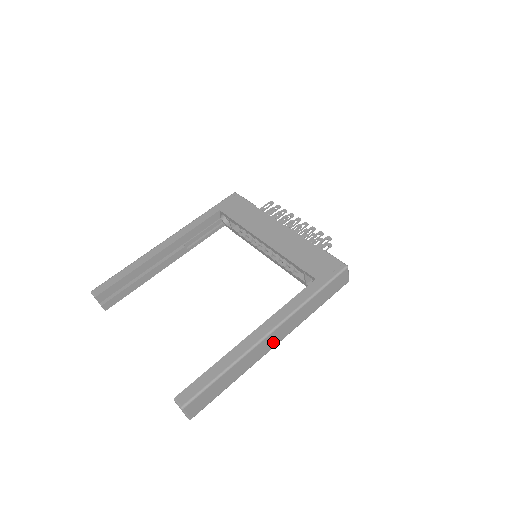
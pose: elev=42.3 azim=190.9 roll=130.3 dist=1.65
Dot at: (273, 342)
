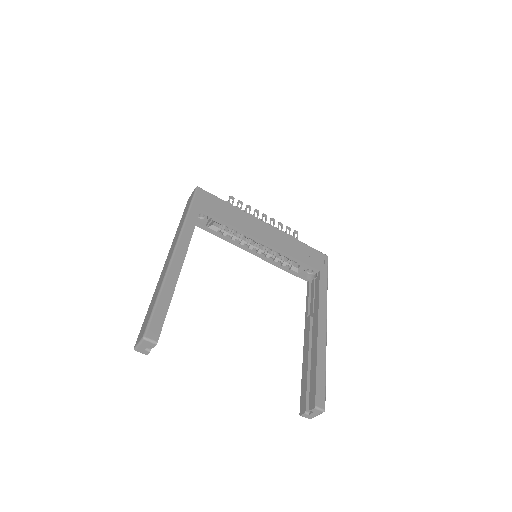
Dot at: occluded
